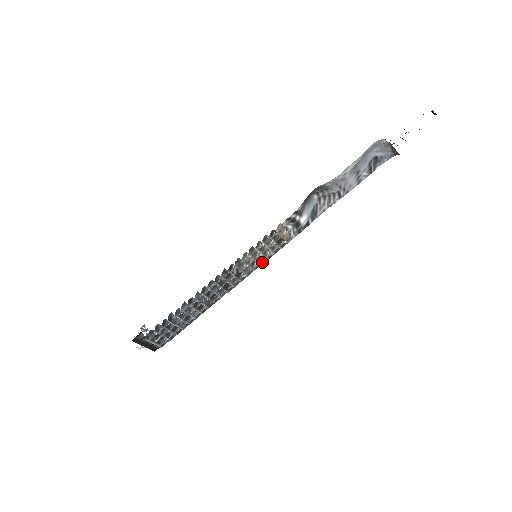
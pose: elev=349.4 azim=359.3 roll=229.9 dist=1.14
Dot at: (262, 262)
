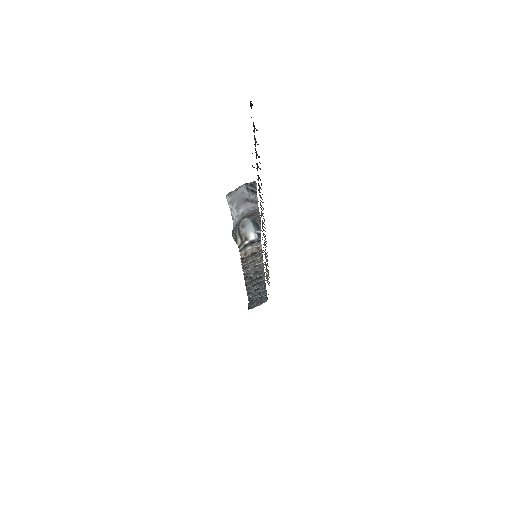
Dot at: (261, 262)
